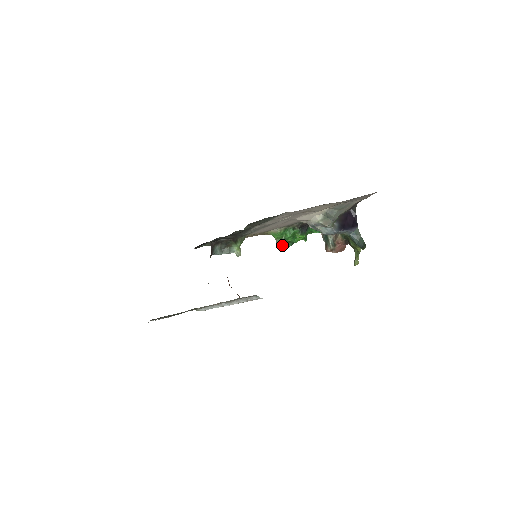
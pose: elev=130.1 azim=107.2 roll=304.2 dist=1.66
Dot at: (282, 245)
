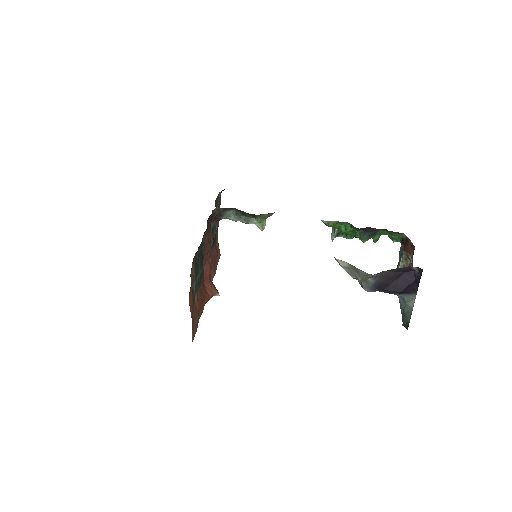
Dot at: (334, 235)
